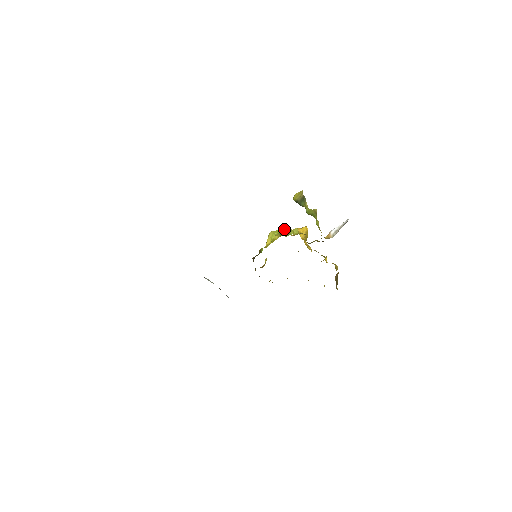
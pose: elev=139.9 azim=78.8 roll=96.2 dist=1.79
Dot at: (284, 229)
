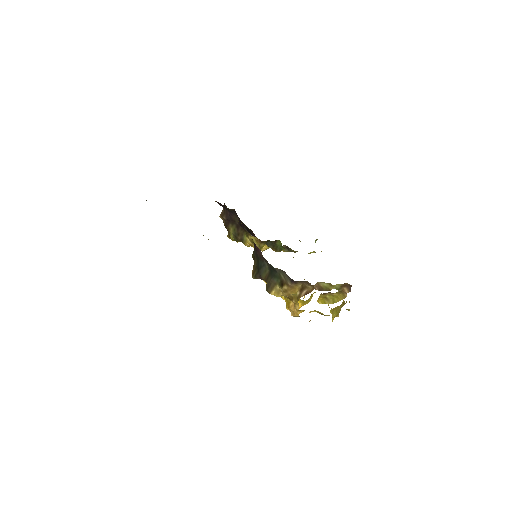
Dot at: occluded
